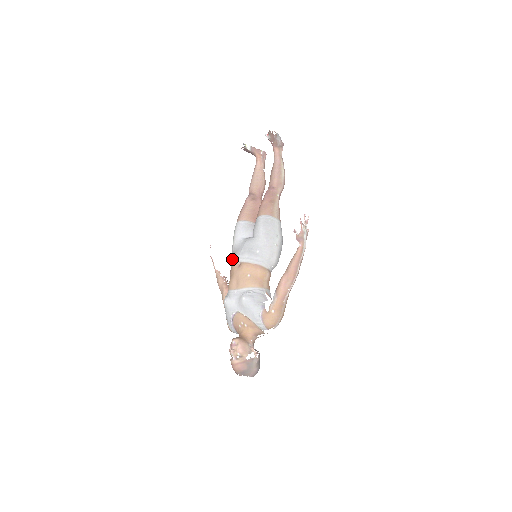
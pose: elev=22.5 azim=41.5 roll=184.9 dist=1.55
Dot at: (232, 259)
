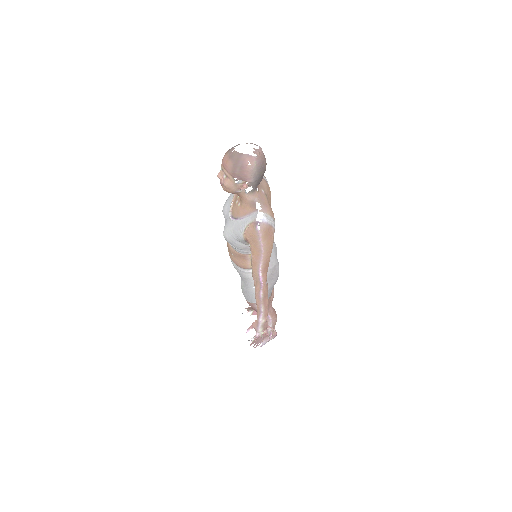
Dot at: occluded
